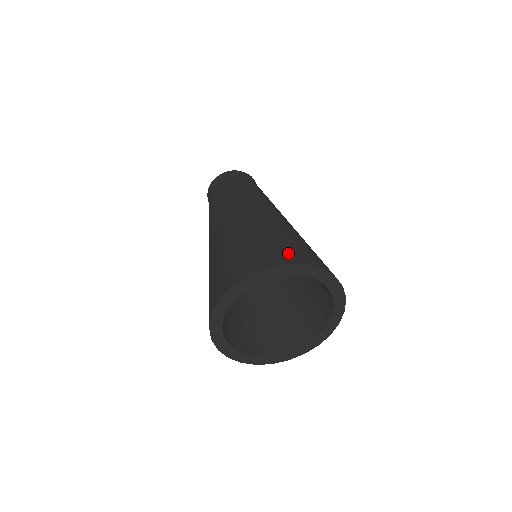
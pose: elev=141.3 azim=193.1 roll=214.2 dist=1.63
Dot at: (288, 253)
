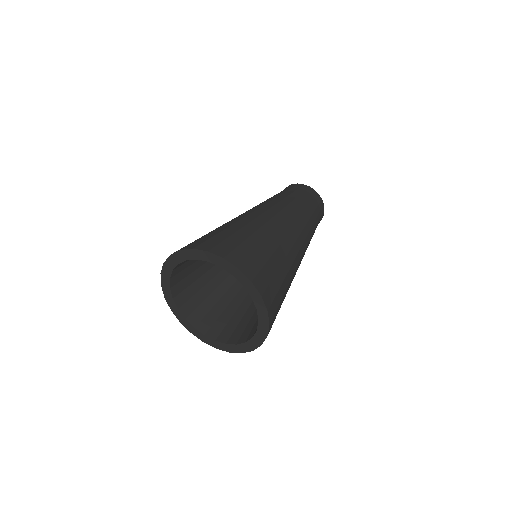
Dot at: occluded
